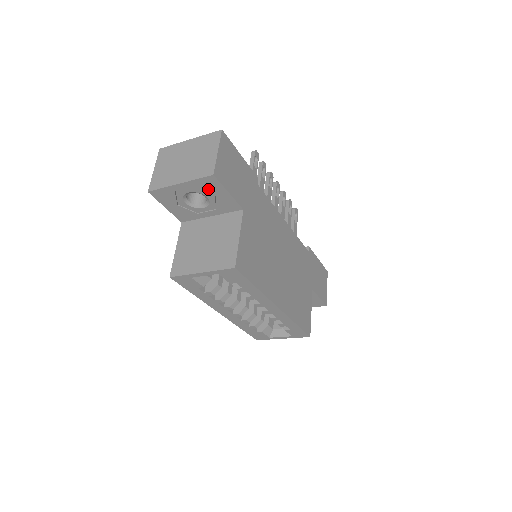
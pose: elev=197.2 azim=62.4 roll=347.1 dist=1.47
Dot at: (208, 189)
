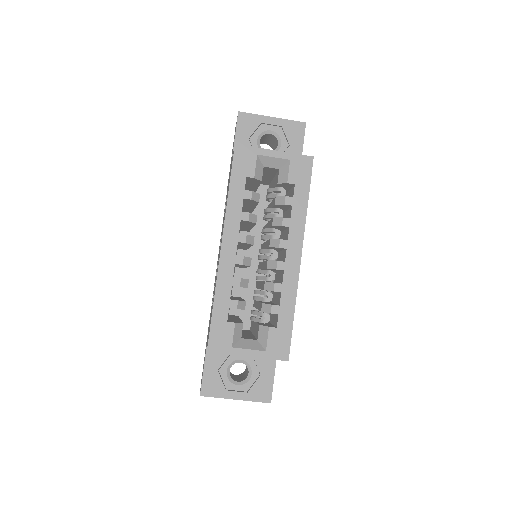
Dot at: (290, 135)
